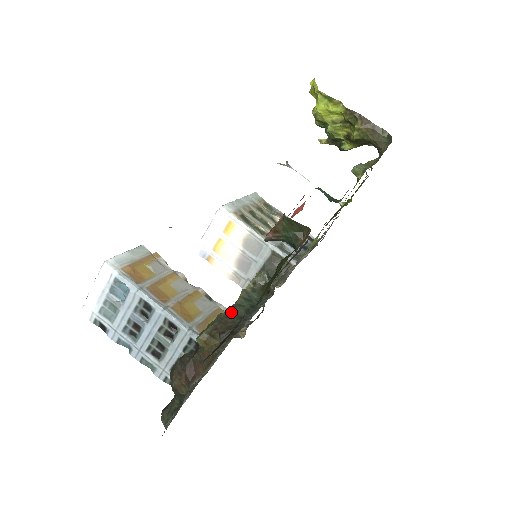
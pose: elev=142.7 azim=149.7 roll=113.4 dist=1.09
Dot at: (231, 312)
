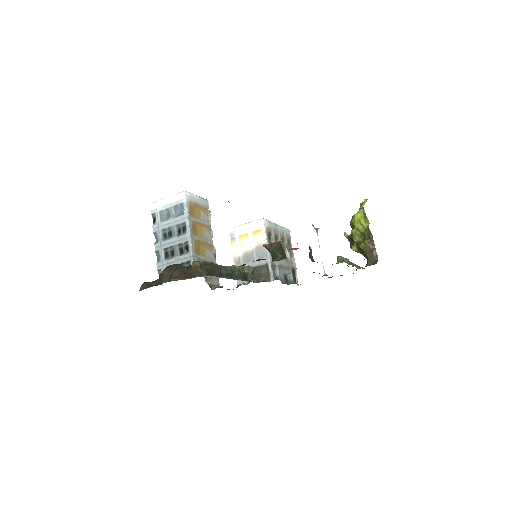
Dot at: (219, 267)
